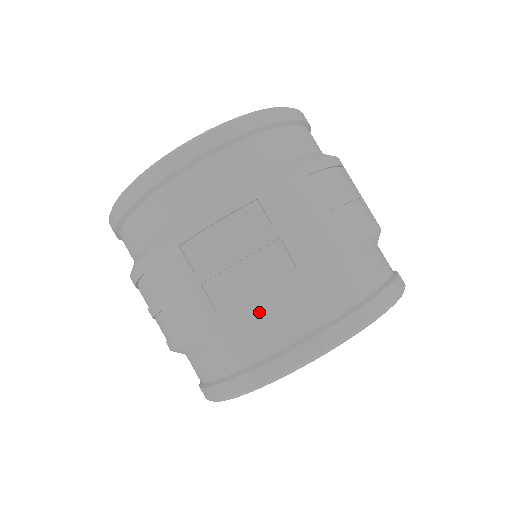
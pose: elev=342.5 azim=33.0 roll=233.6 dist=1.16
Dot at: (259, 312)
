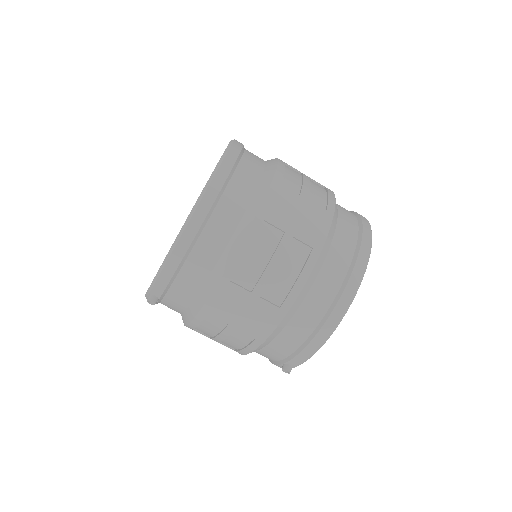
Dot at: occluded
